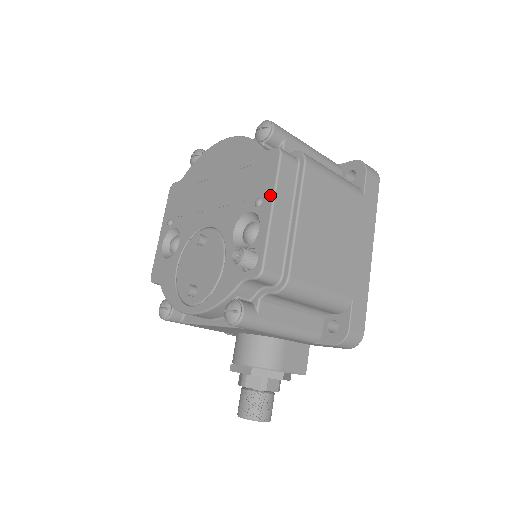
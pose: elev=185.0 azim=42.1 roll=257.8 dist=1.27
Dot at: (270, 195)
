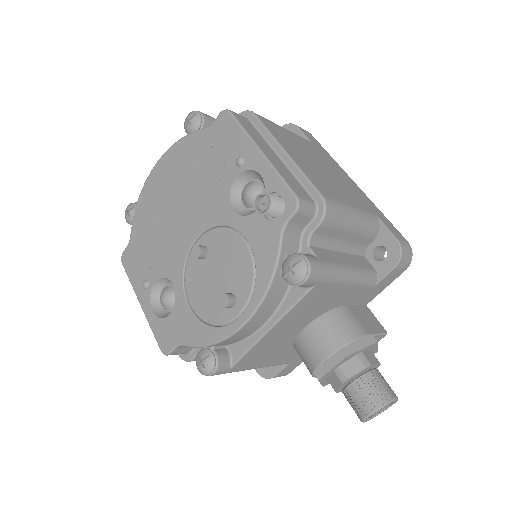
Dot at: (248, 144)
